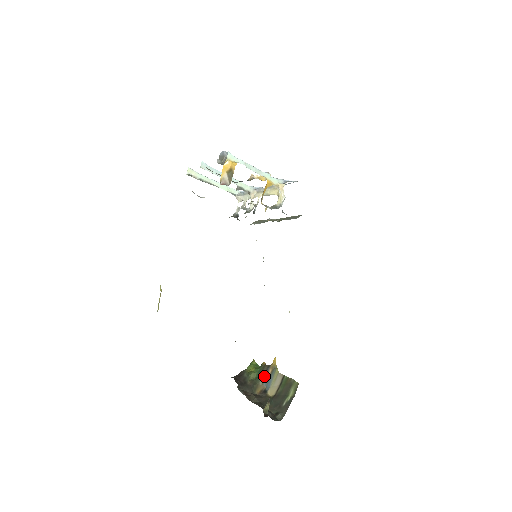
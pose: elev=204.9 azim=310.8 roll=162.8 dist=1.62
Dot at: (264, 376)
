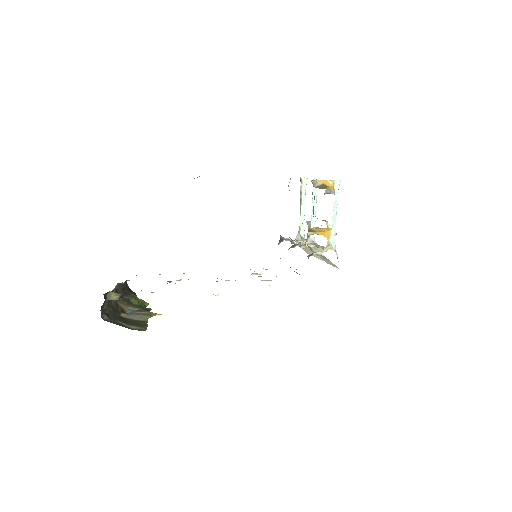
Dot at: (138, 309)
